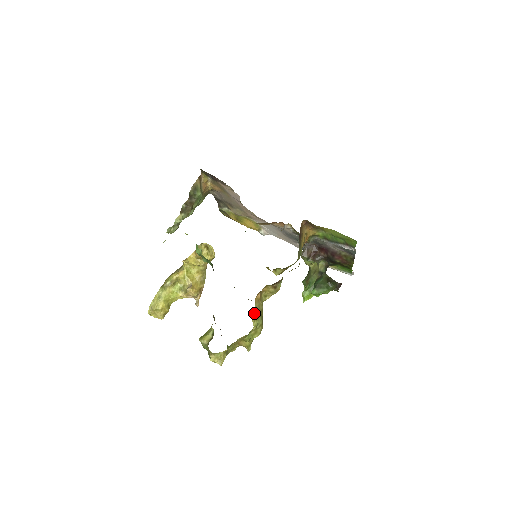
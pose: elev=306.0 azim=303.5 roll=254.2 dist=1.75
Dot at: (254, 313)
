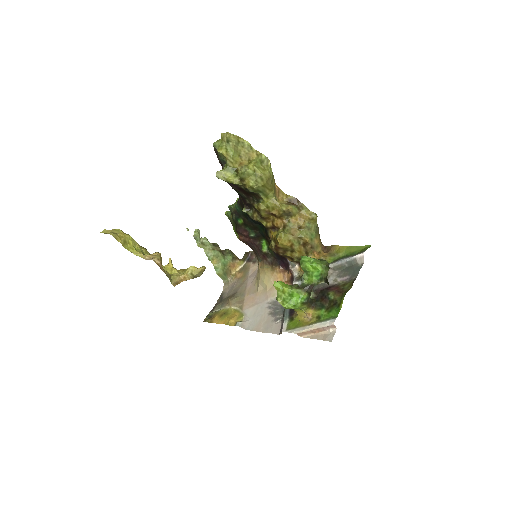
Dot at: occluded
